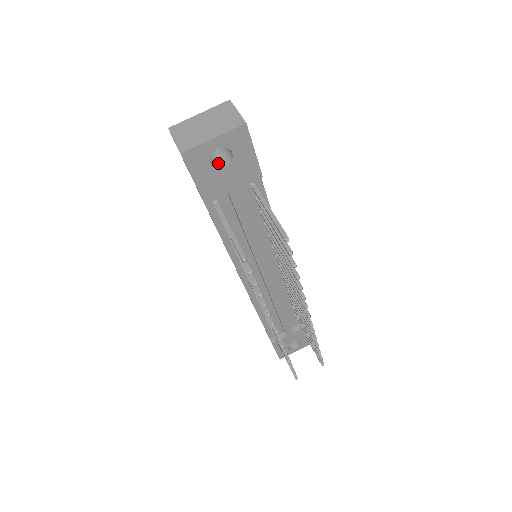
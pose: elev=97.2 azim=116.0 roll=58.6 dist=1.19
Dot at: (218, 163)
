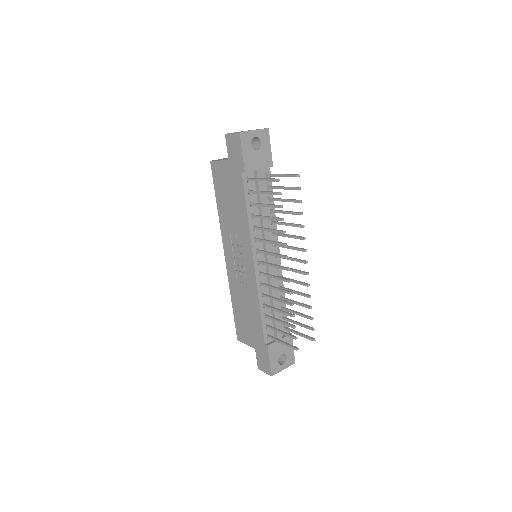
Dot at: (252, 150)
